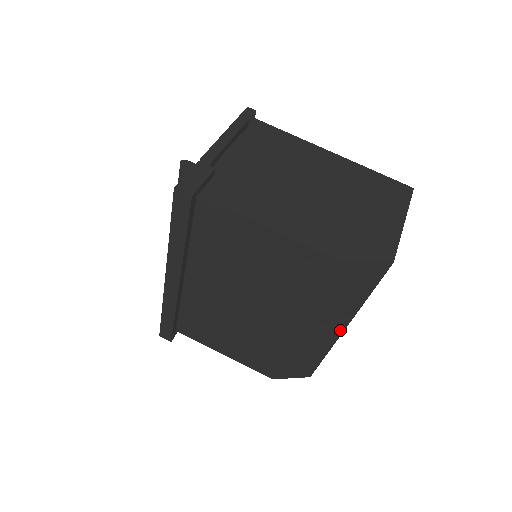
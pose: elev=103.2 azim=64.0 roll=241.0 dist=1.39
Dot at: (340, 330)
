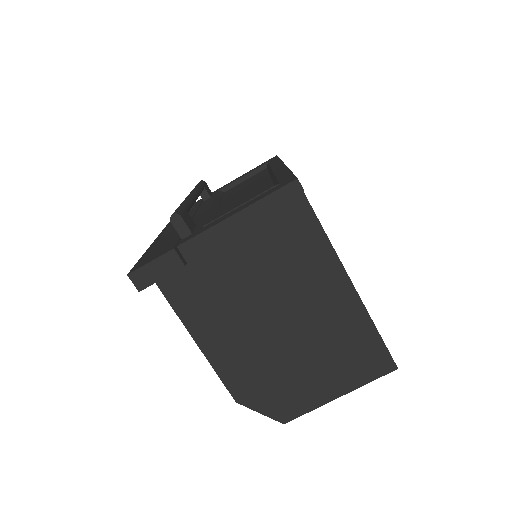
Dot at: occluded
